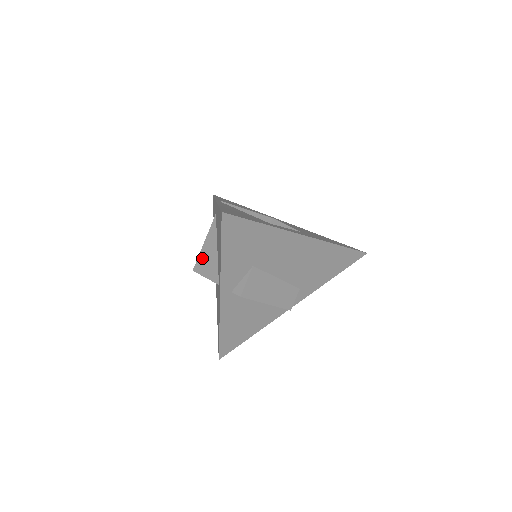
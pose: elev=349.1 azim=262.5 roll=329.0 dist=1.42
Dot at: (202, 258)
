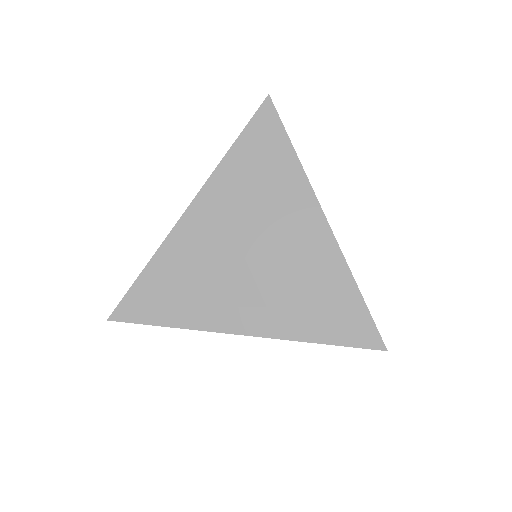
Dot at: occluded
